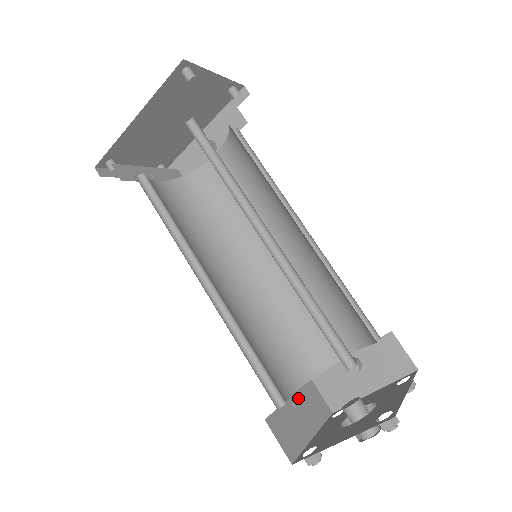
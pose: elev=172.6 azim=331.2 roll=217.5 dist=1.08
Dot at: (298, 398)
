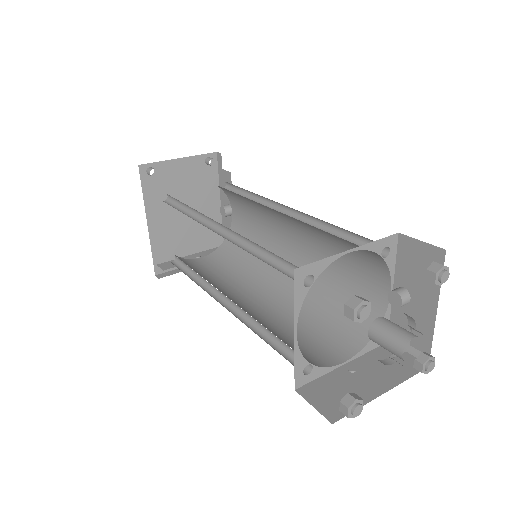
Dot at: (359, 364)
